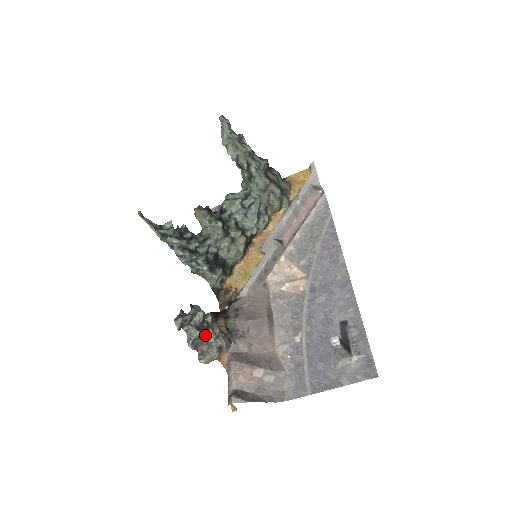
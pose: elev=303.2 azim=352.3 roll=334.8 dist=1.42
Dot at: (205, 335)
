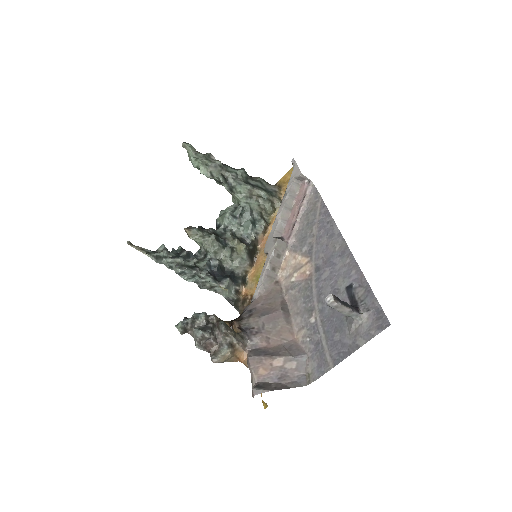
Dot at: (209, 333)
